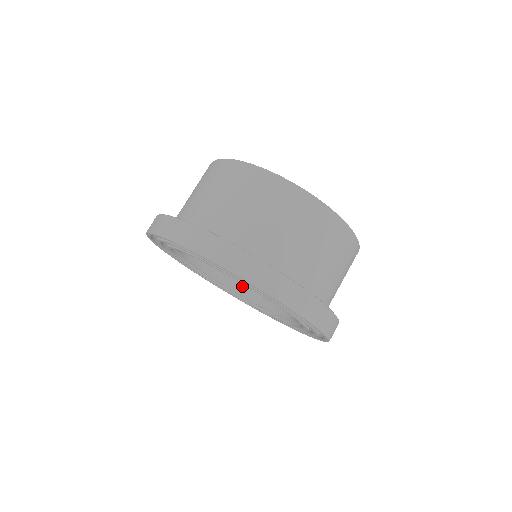
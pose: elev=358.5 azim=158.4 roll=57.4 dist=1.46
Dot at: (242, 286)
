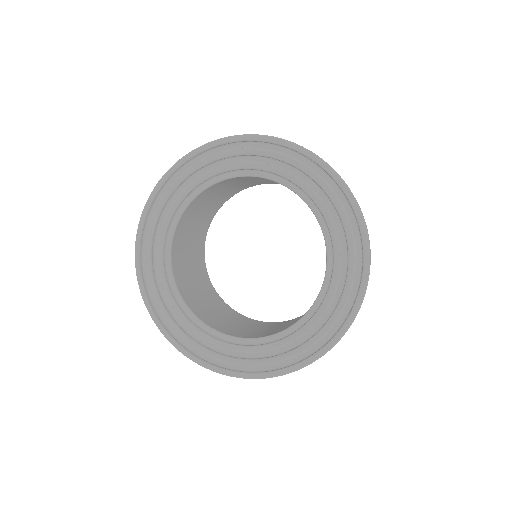
Dot at: occluded
